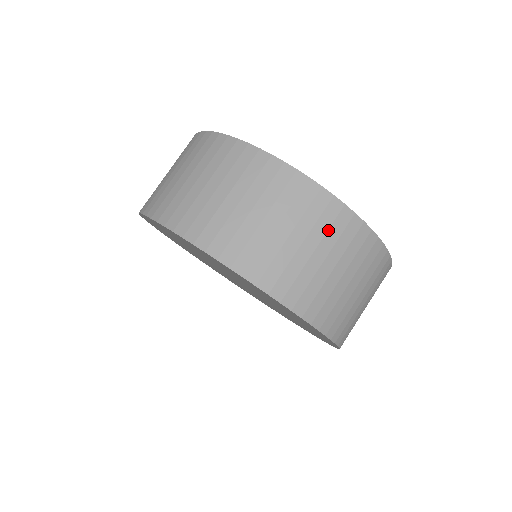
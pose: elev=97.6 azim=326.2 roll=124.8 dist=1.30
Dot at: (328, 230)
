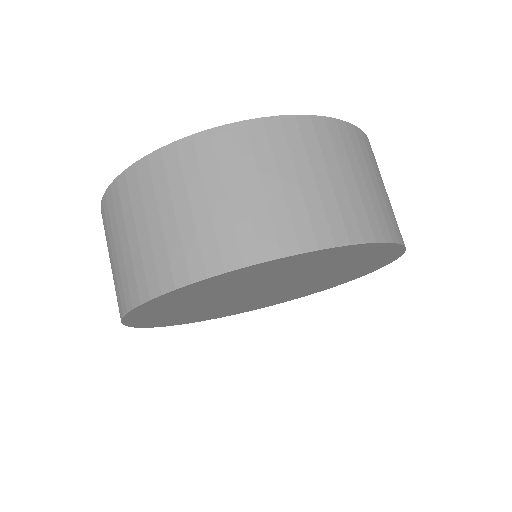
Dot at: (345, 150)
